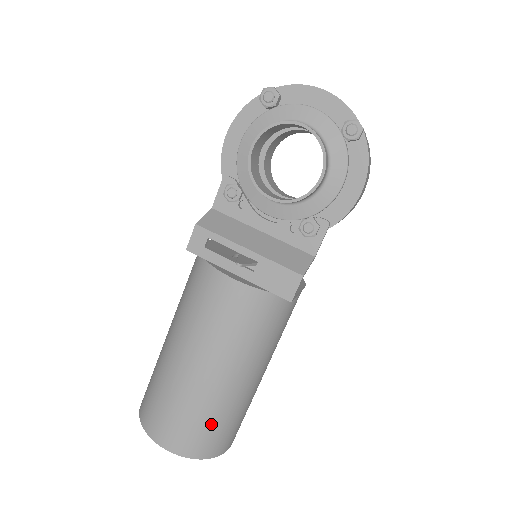
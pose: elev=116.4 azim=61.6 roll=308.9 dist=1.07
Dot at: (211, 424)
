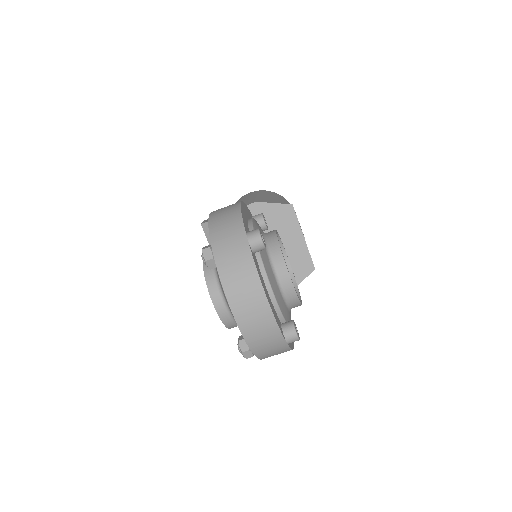
Dot at: occluded
